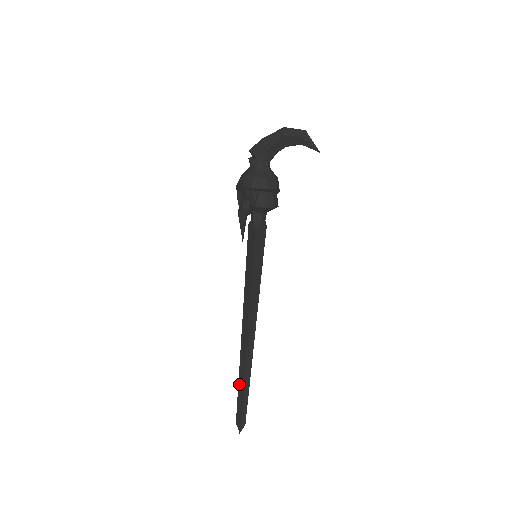
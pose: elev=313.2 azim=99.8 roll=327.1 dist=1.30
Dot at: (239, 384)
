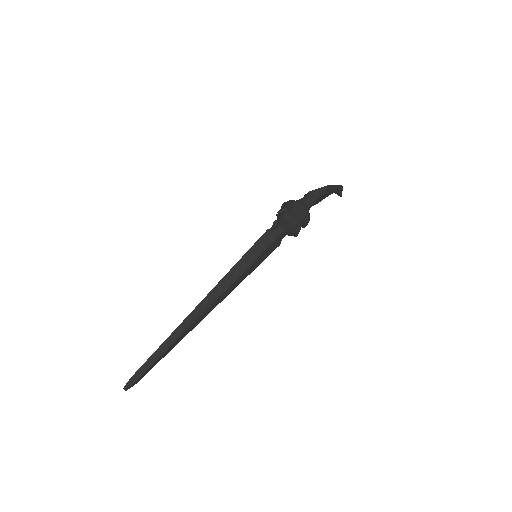
Dot at: occluded
